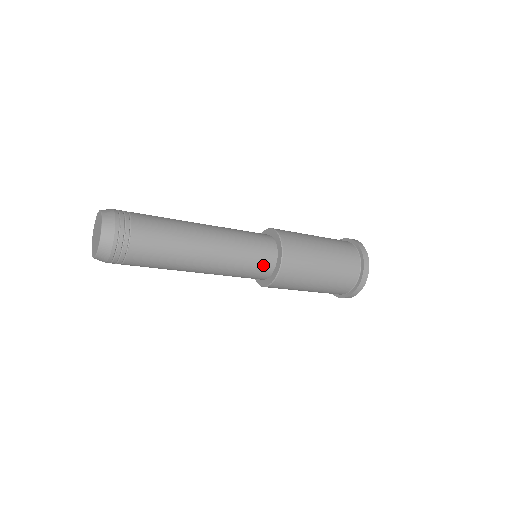
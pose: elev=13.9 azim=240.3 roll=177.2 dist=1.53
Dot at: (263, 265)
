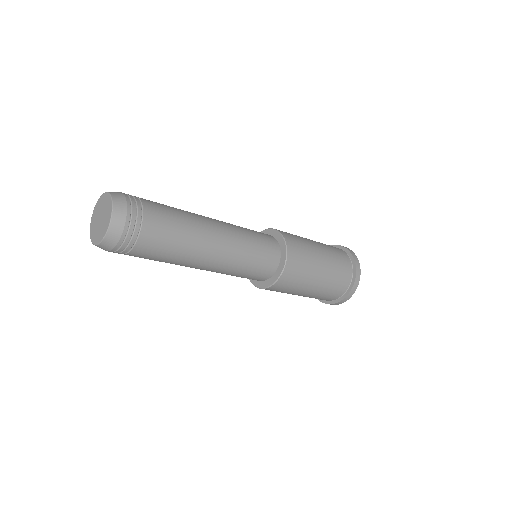
Dot at: (262, 273)
